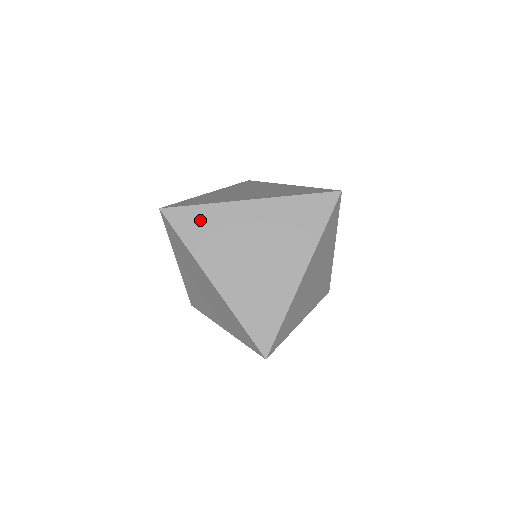
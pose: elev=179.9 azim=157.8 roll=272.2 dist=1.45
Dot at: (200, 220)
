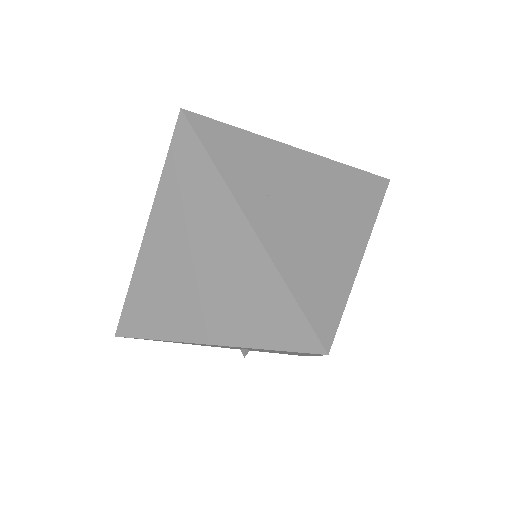
Dot at: (236, 143)
